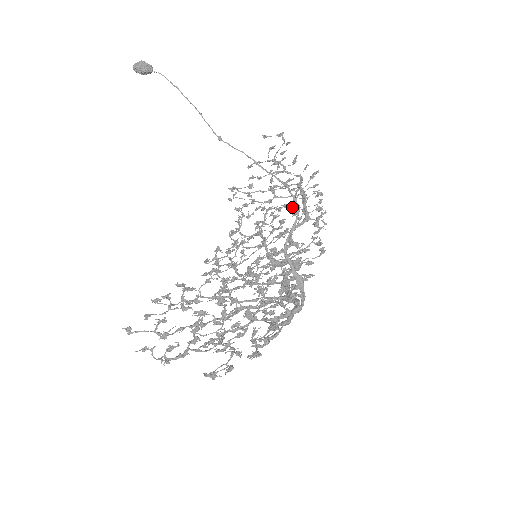
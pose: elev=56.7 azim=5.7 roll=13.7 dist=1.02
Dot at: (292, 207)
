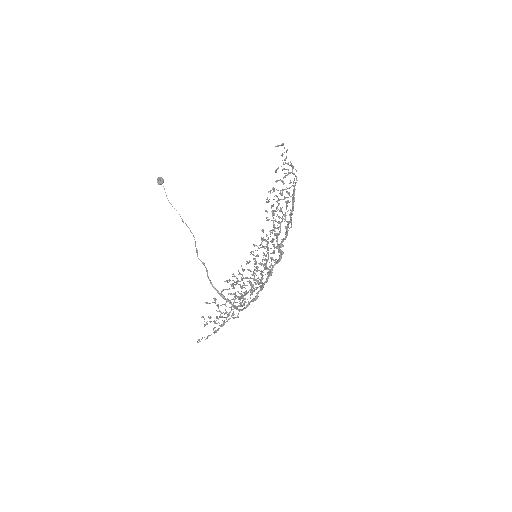
Dot at: (286, 209)
